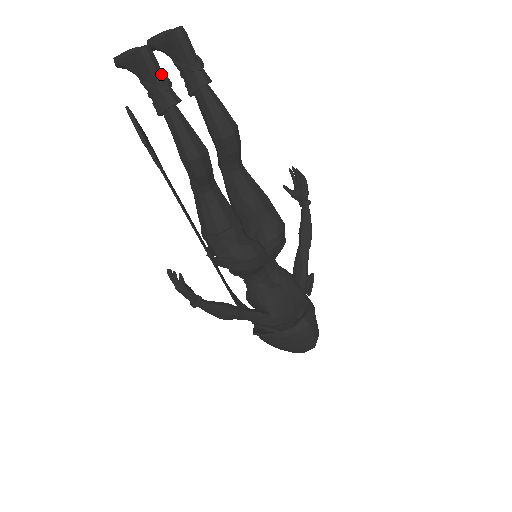
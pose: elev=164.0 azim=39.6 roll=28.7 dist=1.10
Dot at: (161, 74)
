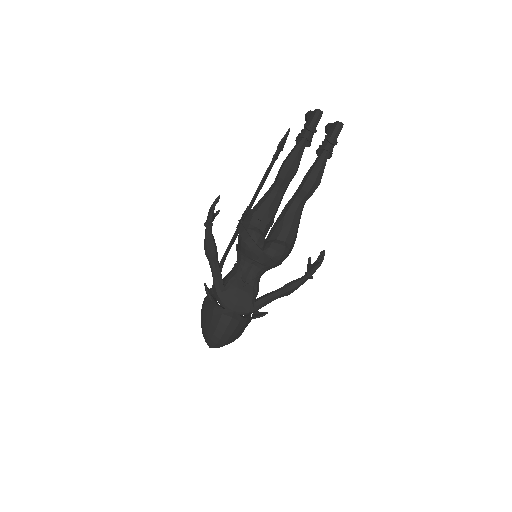
Dot at: (315, 125)
